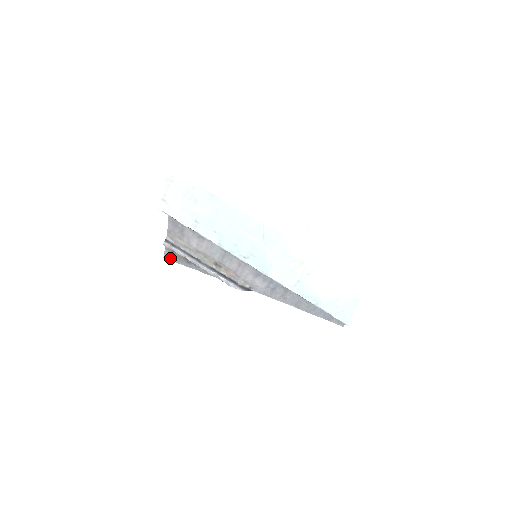
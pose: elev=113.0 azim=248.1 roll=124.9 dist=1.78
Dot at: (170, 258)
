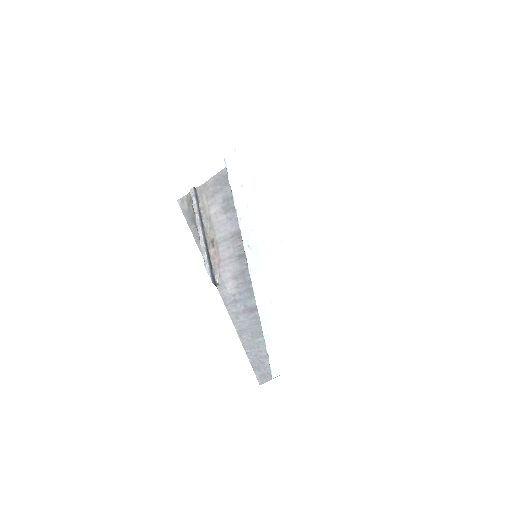
Dot at: (182, 205)
